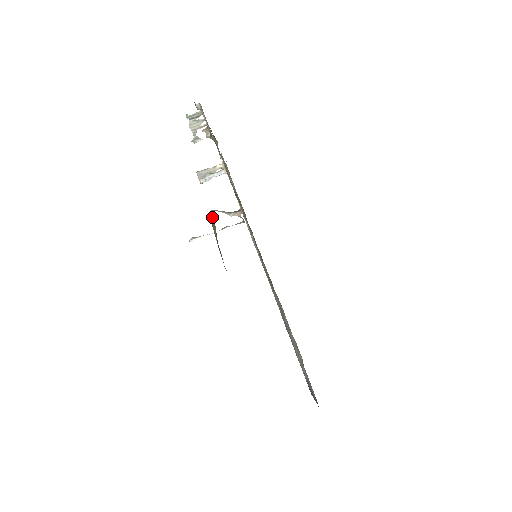
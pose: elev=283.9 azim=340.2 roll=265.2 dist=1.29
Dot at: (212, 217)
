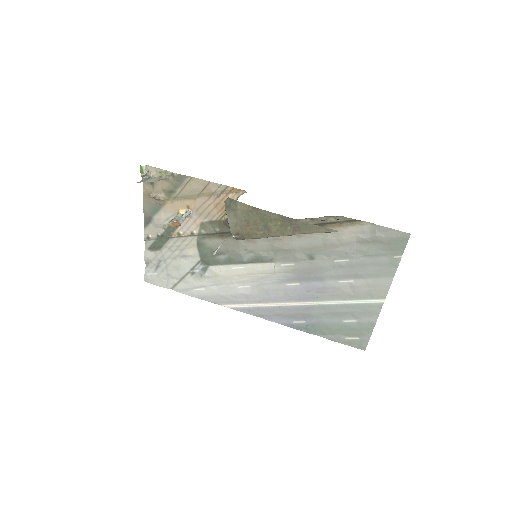
Dot at: (229, 203)
